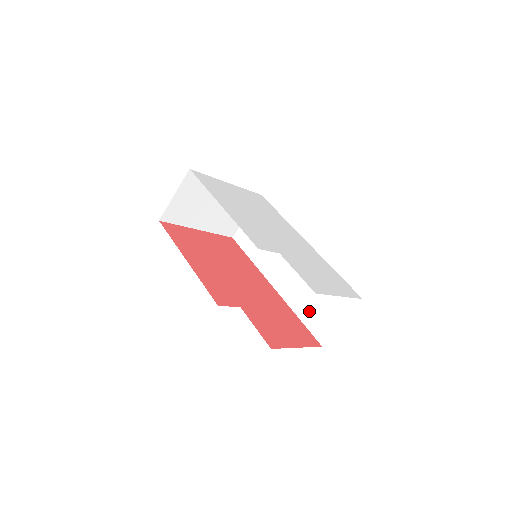
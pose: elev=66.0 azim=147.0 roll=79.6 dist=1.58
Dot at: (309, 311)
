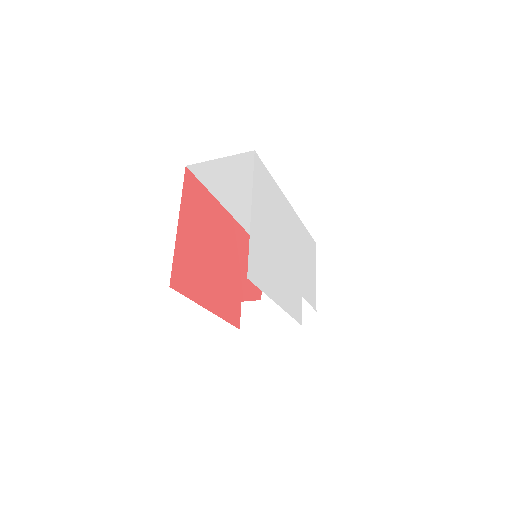
Dot at: occluded
